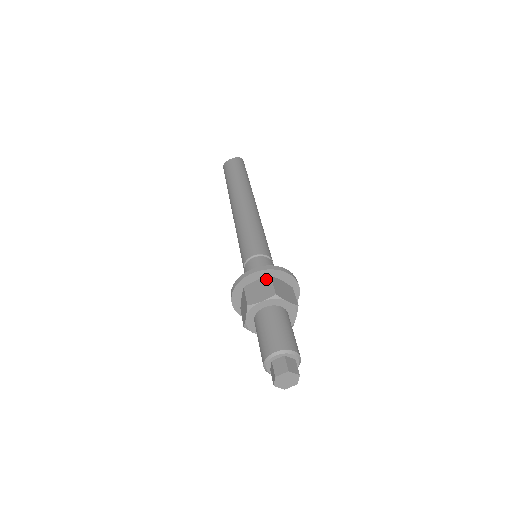
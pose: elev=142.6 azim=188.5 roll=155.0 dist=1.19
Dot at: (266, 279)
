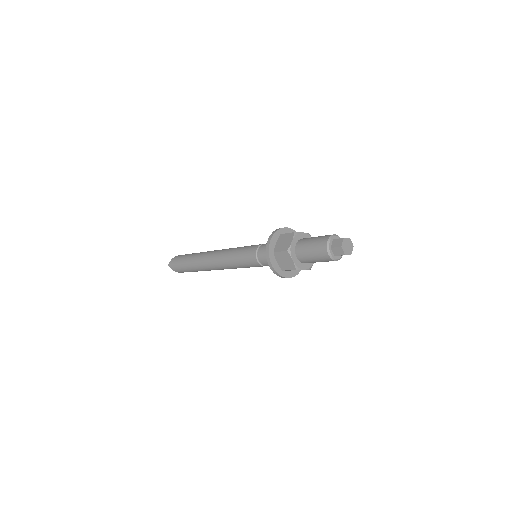
Dot at: occluded
